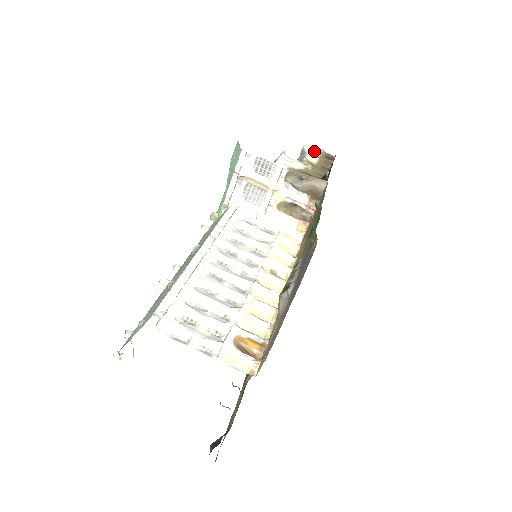
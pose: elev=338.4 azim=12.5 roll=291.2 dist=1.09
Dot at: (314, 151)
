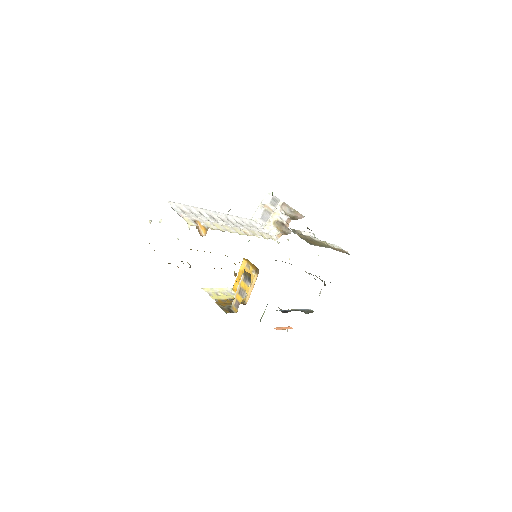
Dot at: occluded
